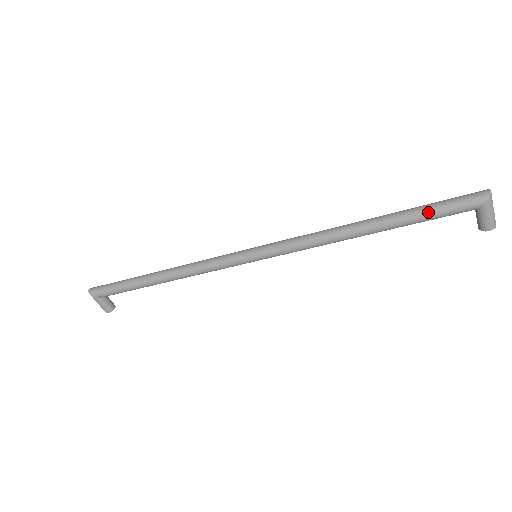
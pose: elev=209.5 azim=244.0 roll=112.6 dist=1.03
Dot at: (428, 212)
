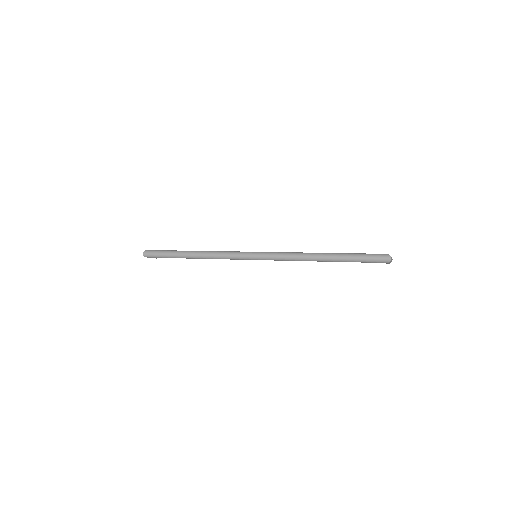
Dot at: (357, 261)
